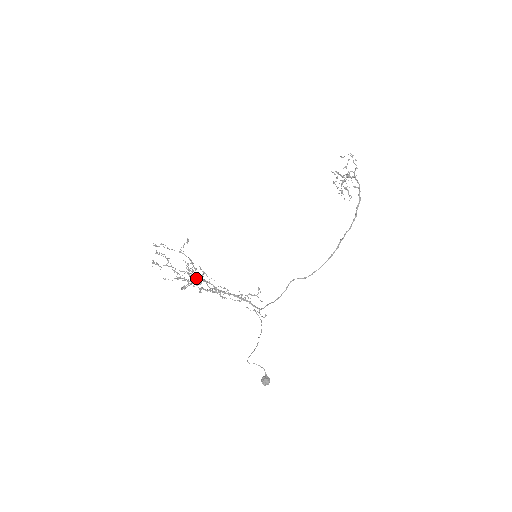
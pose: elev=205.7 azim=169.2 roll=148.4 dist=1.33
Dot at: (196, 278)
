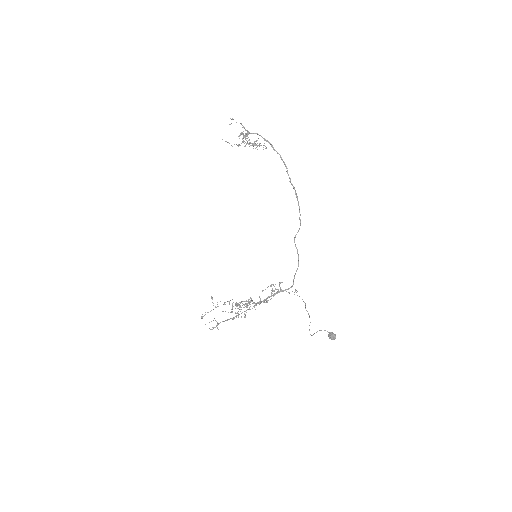
Dot at: occluded
